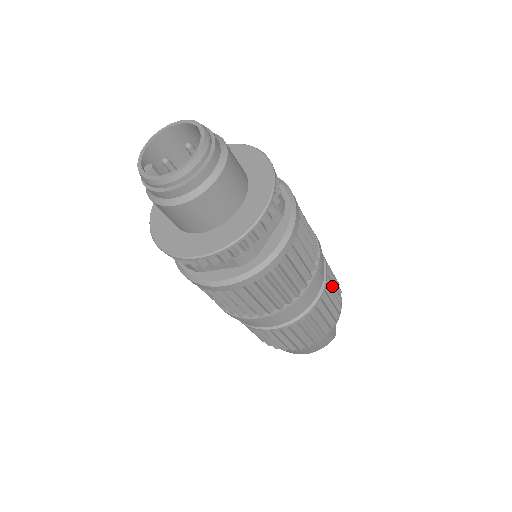
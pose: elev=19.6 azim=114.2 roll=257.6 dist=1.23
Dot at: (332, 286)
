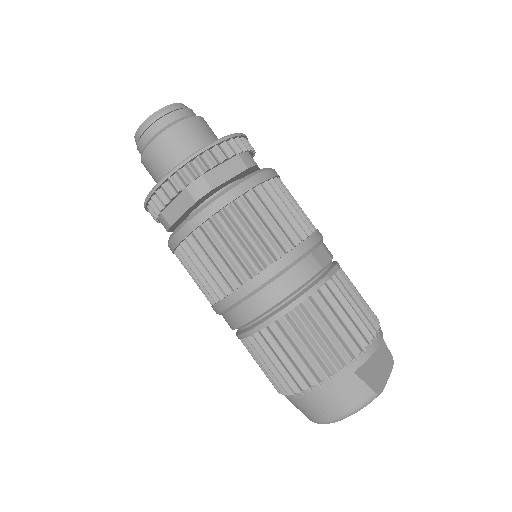
Dot at: (349, 297)
